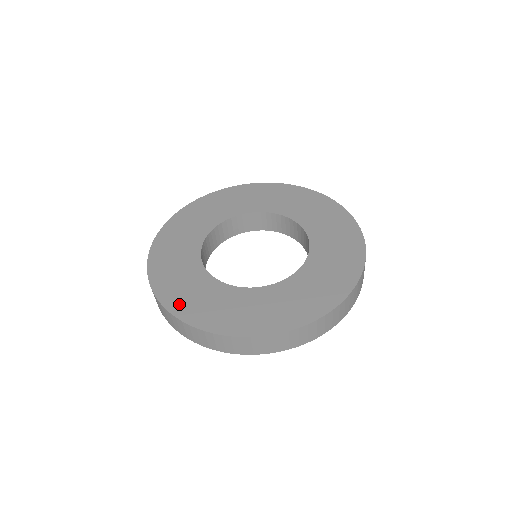
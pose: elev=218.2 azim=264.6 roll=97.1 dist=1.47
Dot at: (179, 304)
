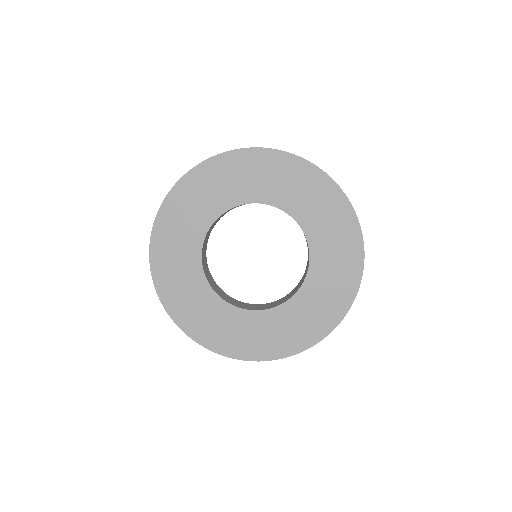
Dot at: (194, 327)
